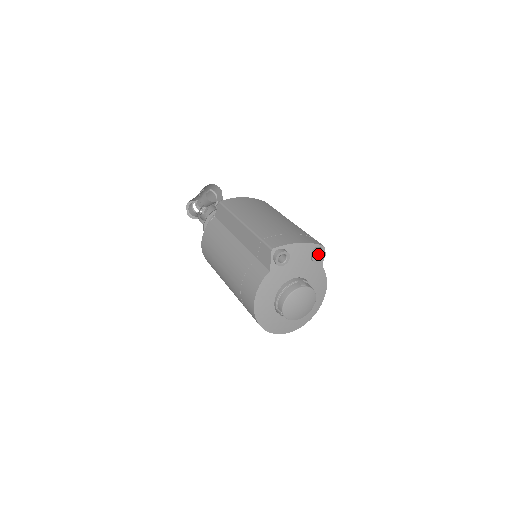
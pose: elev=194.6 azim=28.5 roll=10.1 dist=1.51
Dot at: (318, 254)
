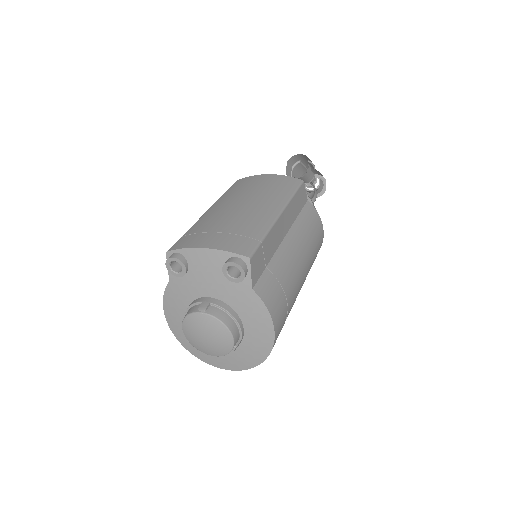
Dot at: occluded
